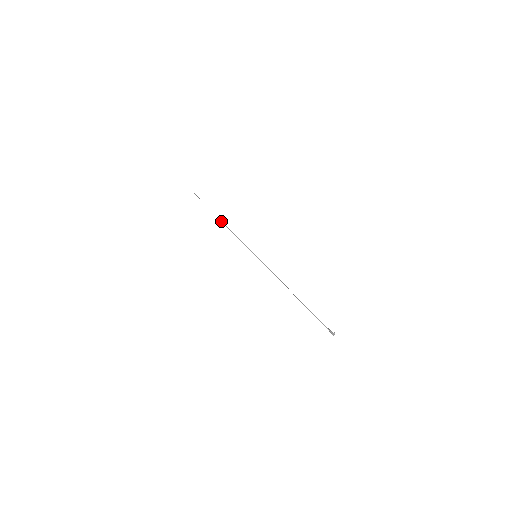
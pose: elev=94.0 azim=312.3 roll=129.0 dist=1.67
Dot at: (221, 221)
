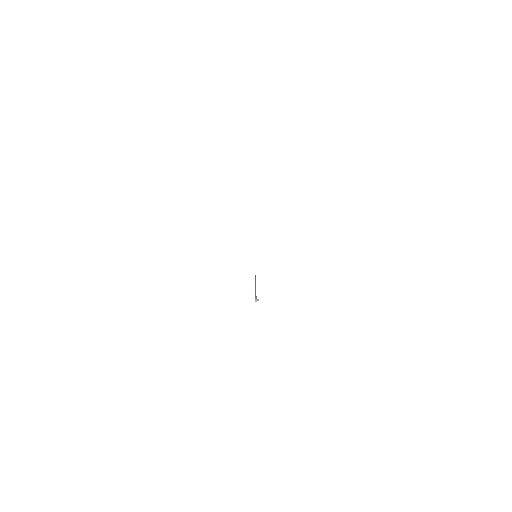
Dot at: occluded
